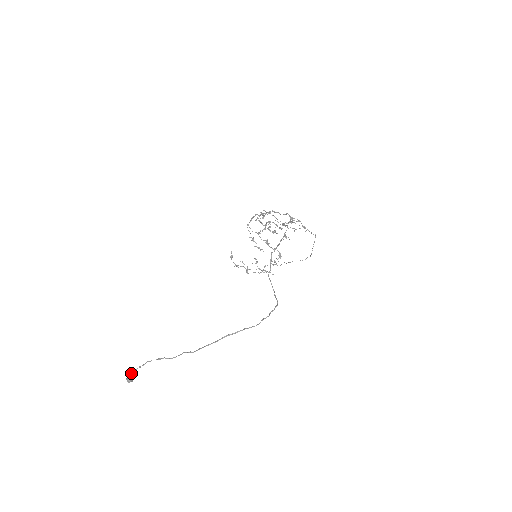
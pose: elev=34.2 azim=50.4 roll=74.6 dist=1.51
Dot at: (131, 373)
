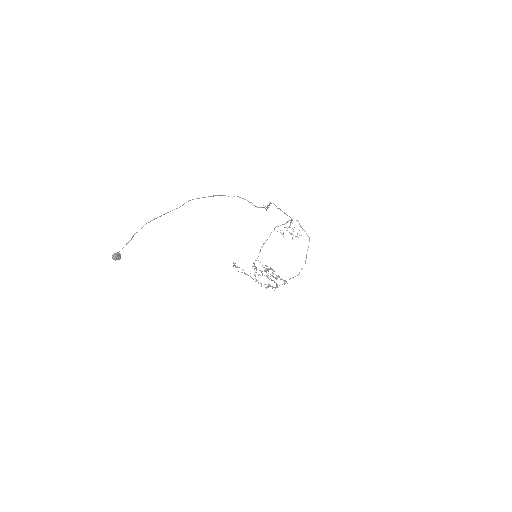
Dot at: occluded
